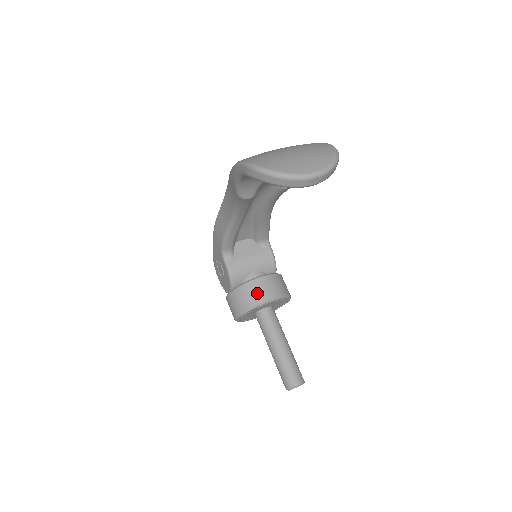
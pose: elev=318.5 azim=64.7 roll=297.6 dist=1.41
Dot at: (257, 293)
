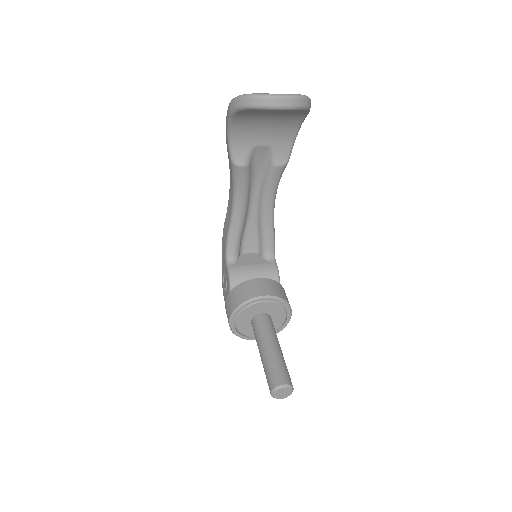
Dot at: (252, 289)
